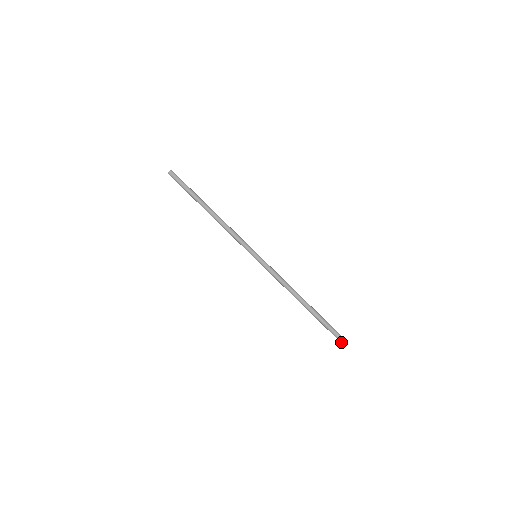
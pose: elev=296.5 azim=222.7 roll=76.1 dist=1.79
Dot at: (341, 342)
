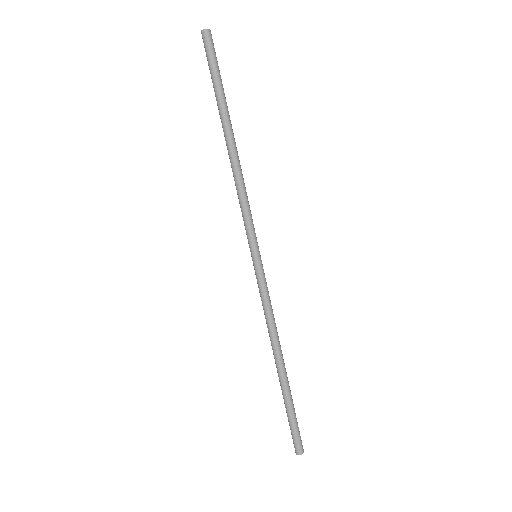
Dot at: (294, 446)
